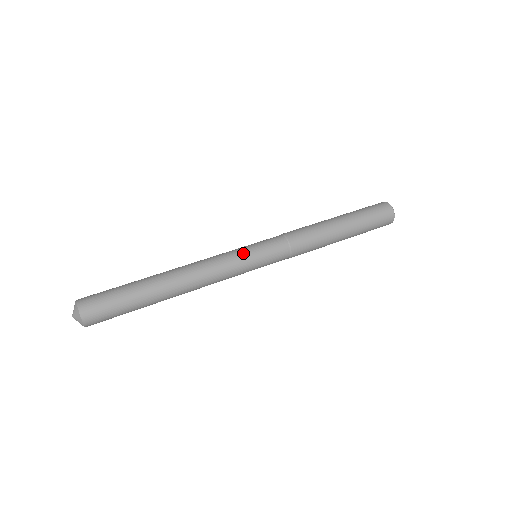
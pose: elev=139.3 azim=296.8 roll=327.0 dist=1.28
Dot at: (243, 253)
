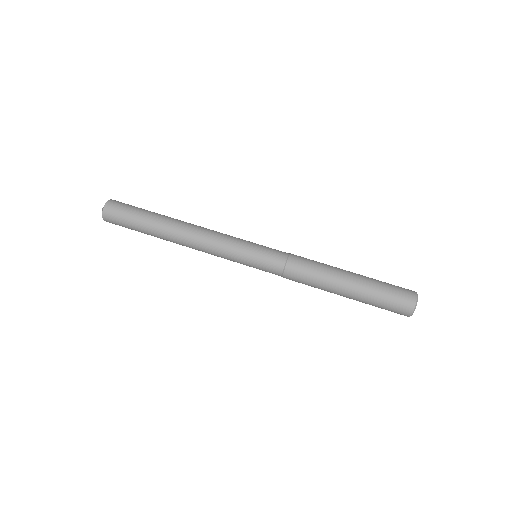
Dot at: (238, 258)
